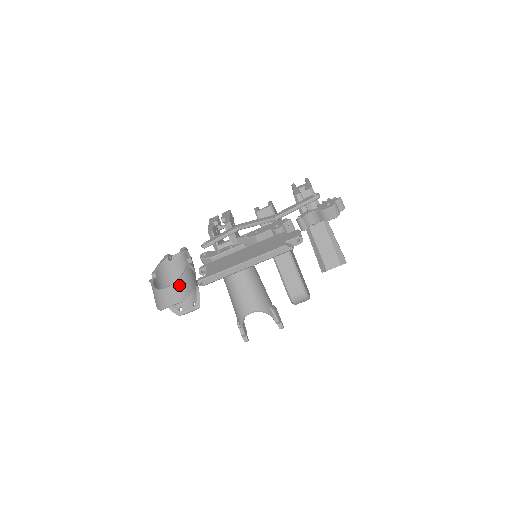
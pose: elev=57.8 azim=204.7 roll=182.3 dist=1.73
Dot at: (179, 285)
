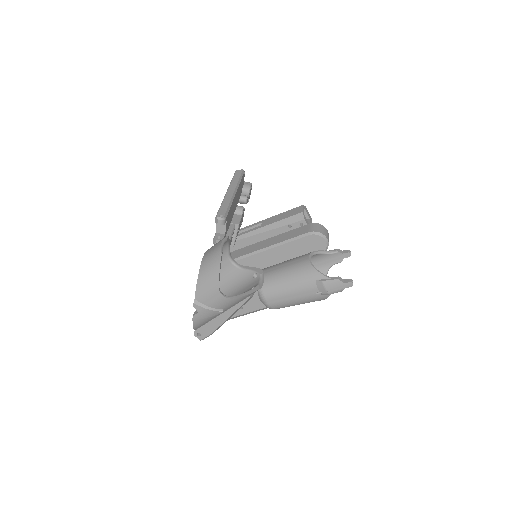
Dot at: occluded
